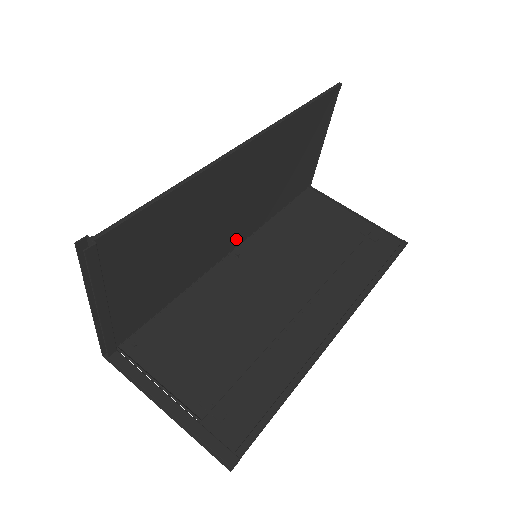
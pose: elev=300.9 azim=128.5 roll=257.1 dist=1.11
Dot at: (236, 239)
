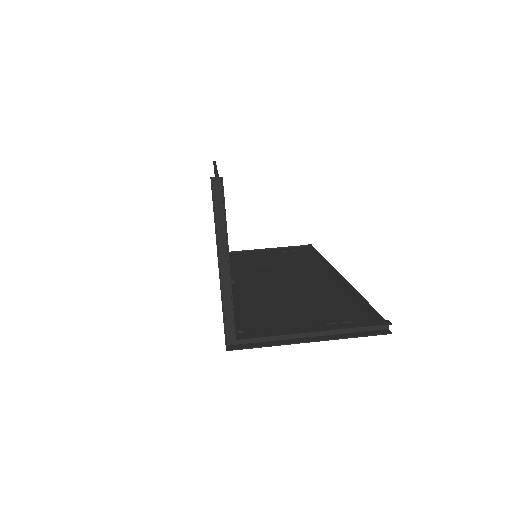
Dot at: occluded
